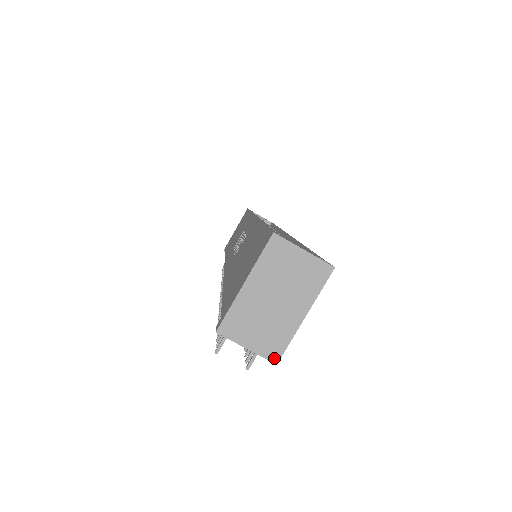
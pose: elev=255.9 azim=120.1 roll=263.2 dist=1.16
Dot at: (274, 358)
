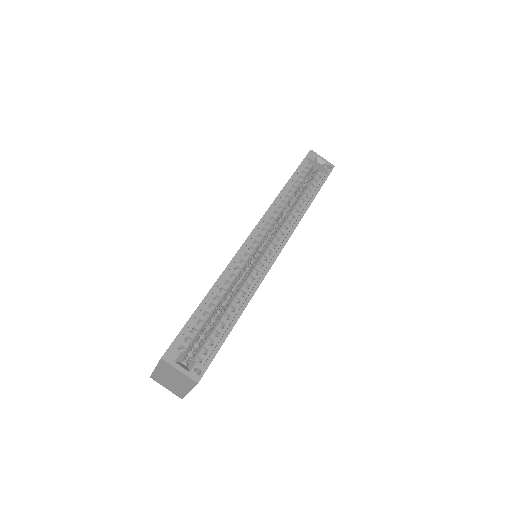
Dot at: (180, 397)
